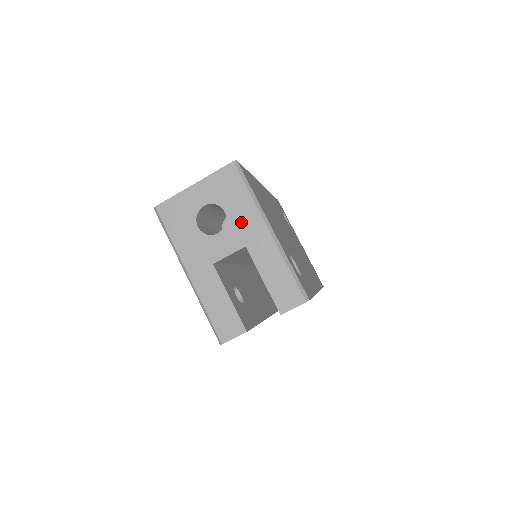
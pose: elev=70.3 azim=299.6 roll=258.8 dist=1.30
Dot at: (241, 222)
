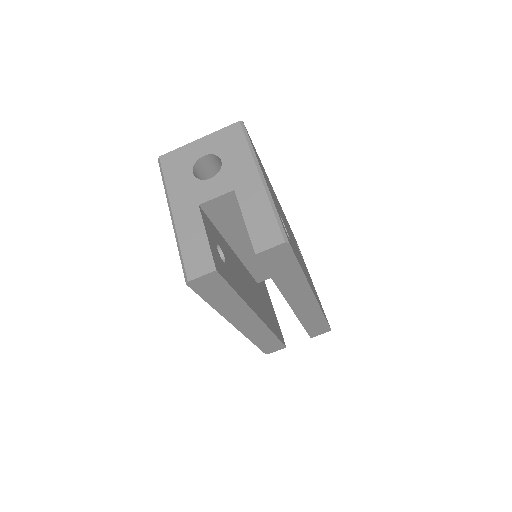
Dot at: (235, 169)
